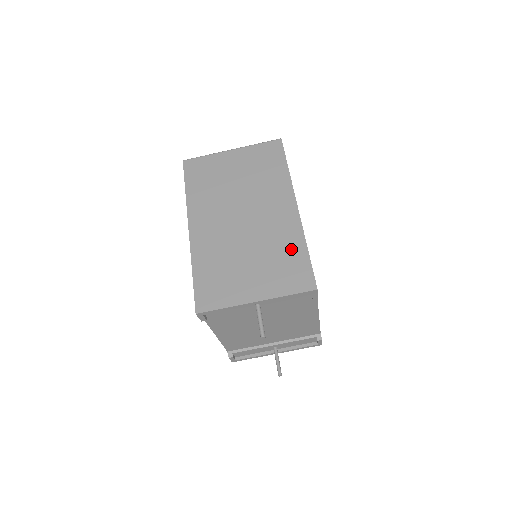
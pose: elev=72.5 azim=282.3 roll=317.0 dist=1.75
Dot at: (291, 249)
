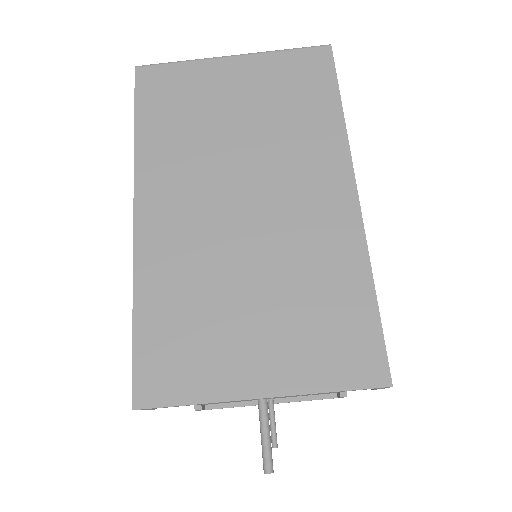
Dot at: (340, 286)
